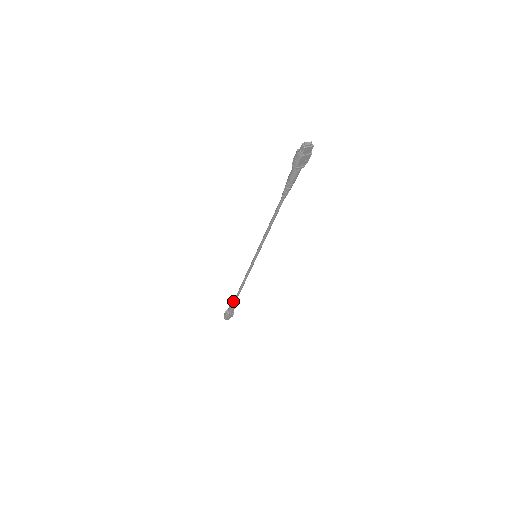
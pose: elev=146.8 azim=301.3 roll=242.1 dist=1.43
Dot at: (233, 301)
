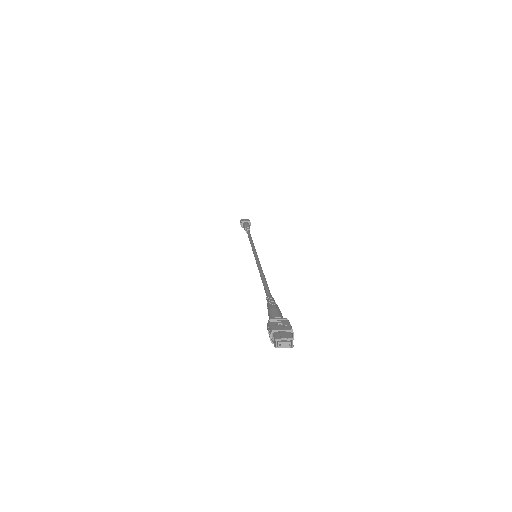
Dot at: (245, 230)
